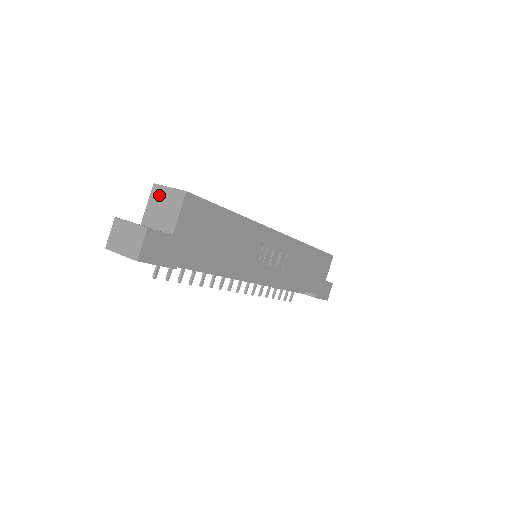
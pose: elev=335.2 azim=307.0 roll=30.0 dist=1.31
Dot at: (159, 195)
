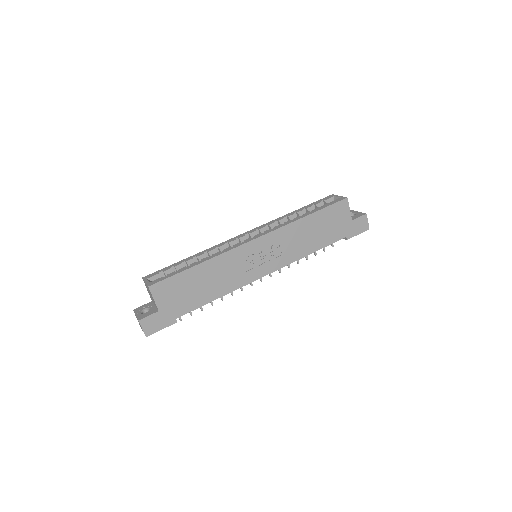
Dot at: (146, 286)
